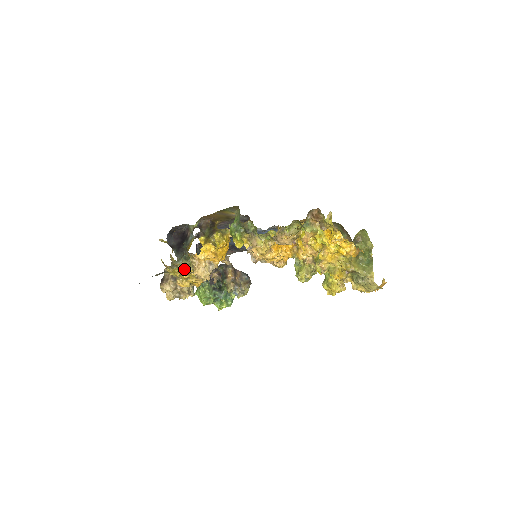
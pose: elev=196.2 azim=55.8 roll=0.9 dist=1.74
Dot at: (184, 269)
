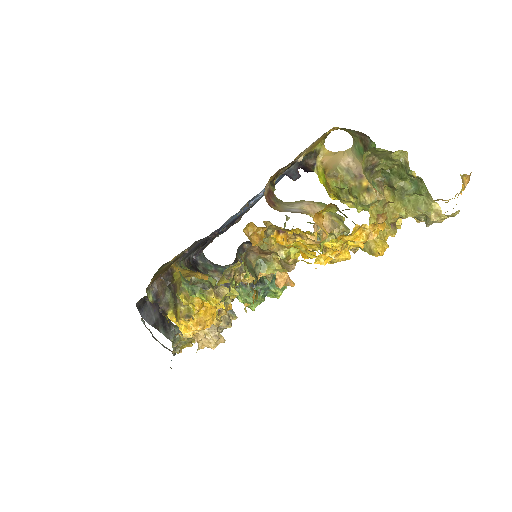
Dot at: (190, 339)
